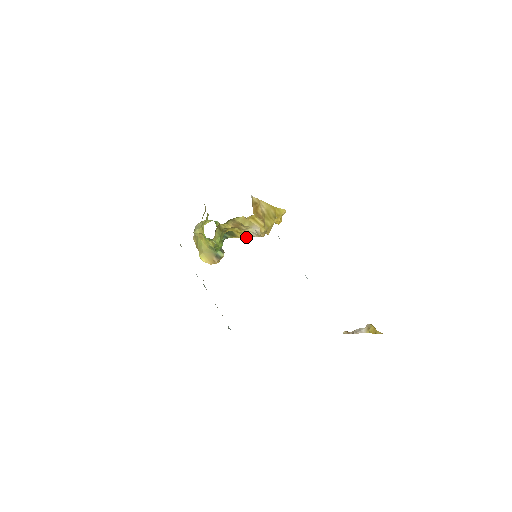
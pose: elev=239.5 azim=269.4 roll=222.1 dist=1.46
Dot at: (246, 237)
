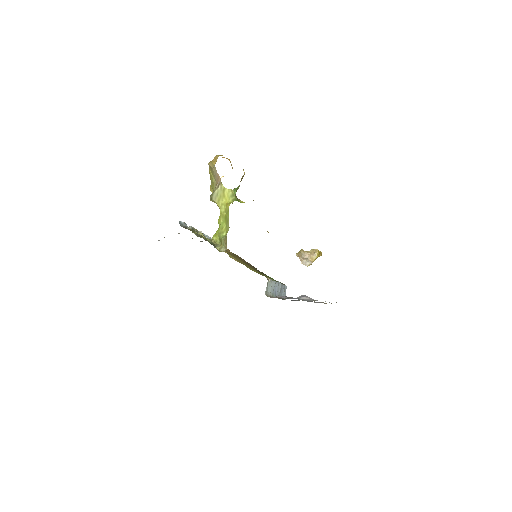
Dot at: occluded
